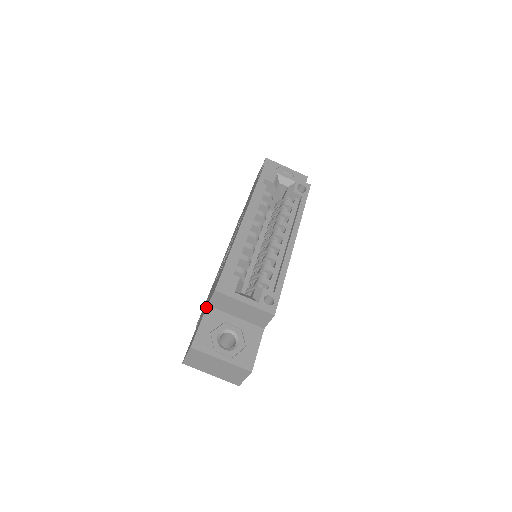
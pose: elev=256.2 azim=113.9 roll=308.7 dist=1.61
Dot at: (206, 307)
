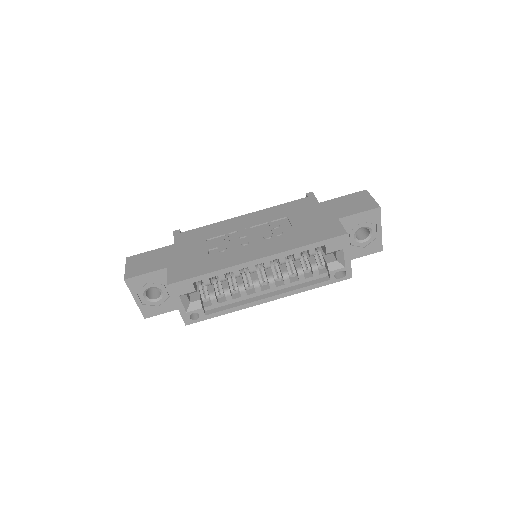
Dot at: (164, 268)
